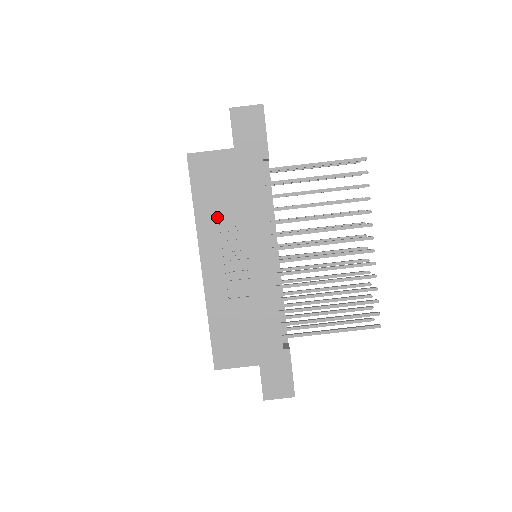
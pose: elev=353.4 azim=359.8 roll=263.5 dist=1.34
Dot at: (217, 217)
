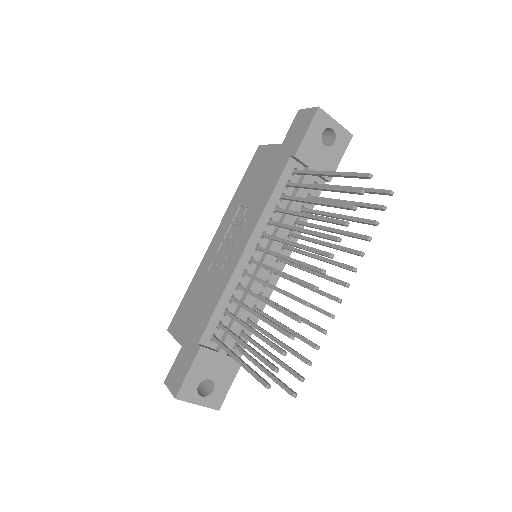
Dot at: (242, 200)
